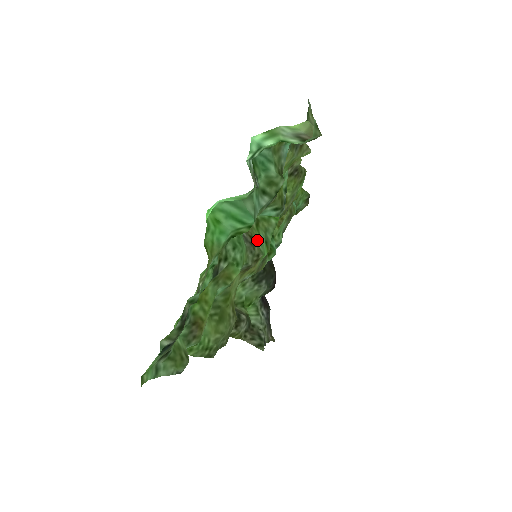
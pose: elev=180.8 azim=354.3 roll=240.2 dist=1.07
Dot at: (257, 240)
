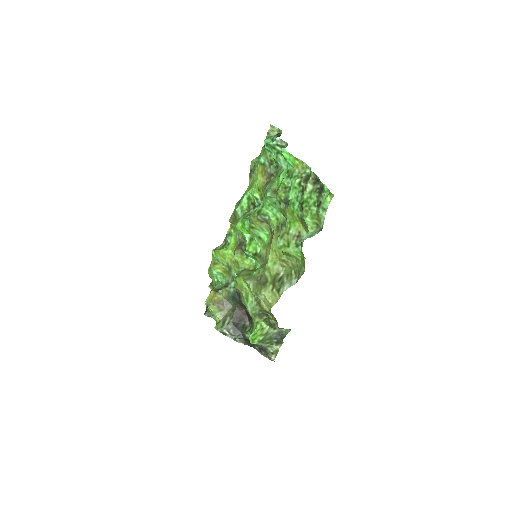
Dot at: (262, 228)
